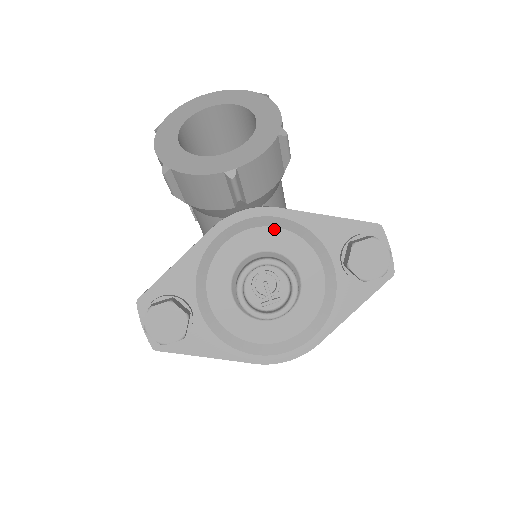
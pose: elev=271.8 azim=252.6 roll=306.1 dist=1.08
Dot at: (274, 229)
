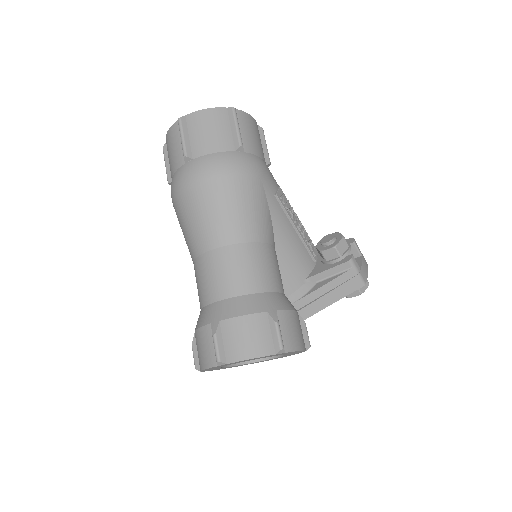
Dot at: occluded
